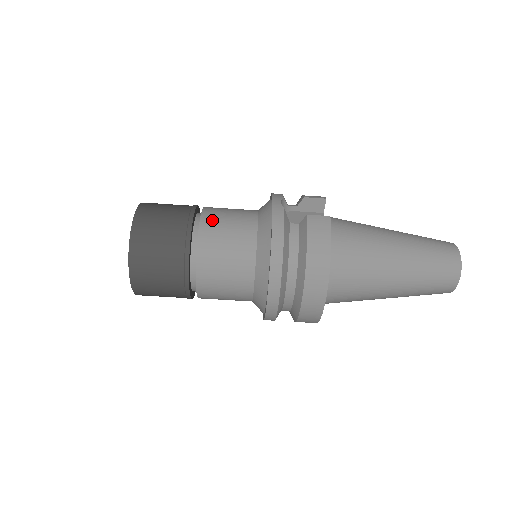
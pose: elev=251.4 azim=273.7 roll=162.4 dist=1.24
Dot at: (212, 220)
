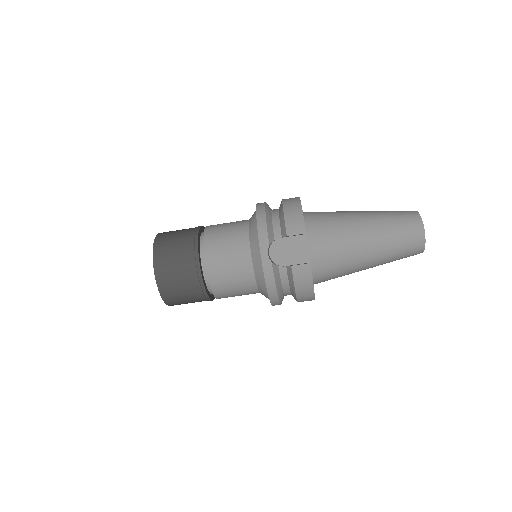
Dot at: (216, 270)
